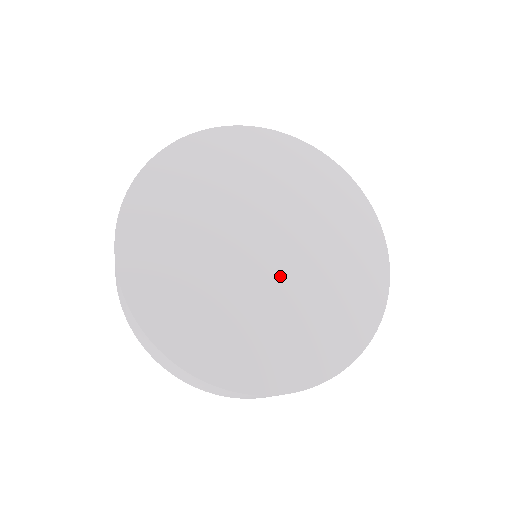
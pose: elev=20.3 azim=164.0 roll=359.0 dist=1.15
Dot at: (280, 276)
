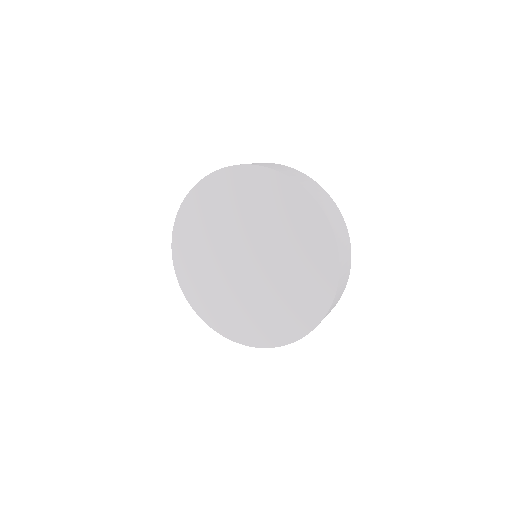
Dot at: (245, 280)
